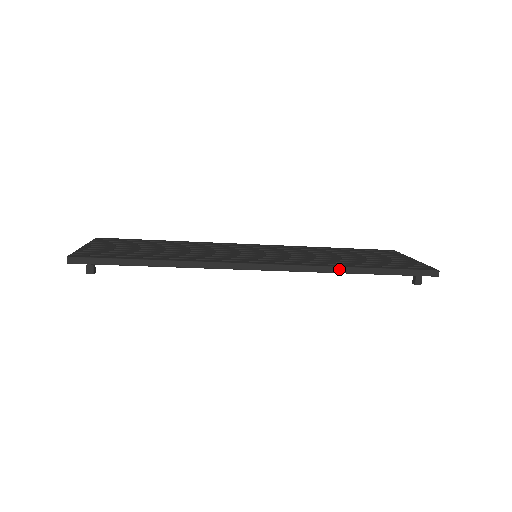
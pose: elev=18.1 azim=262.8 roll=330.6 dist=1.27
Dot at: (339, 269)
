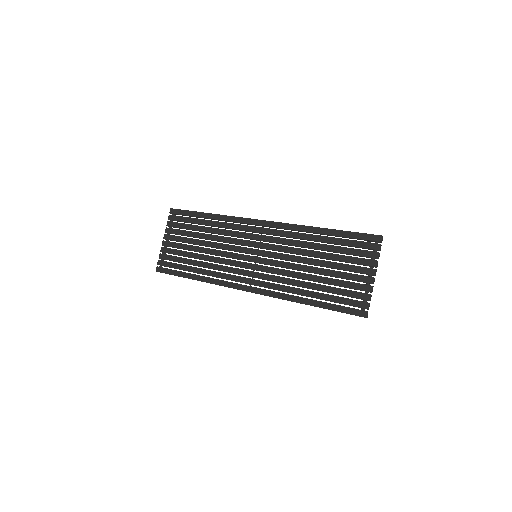
Dot at: occluded
